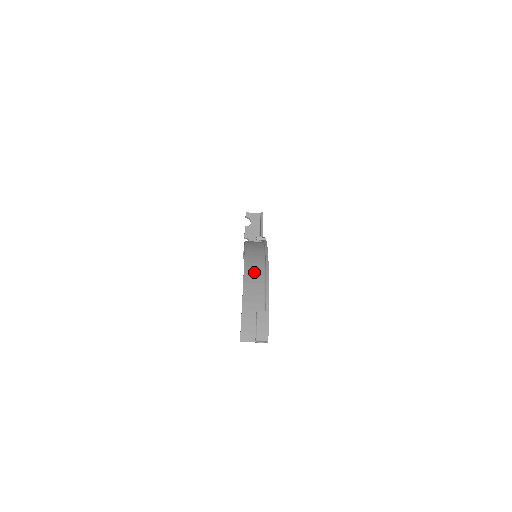
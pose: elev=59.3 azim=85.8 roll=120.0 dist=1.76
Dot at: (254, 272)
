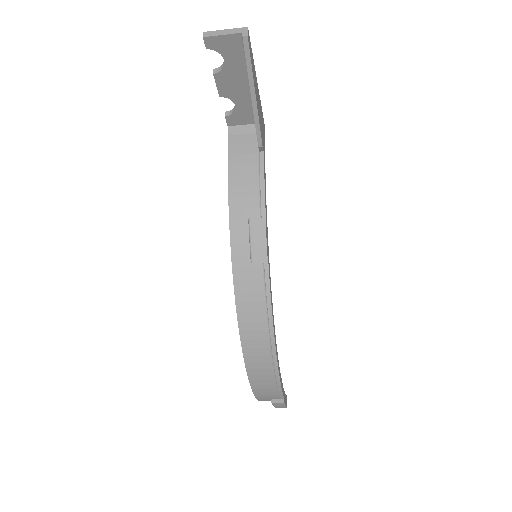
Dot at: (259, 370)
